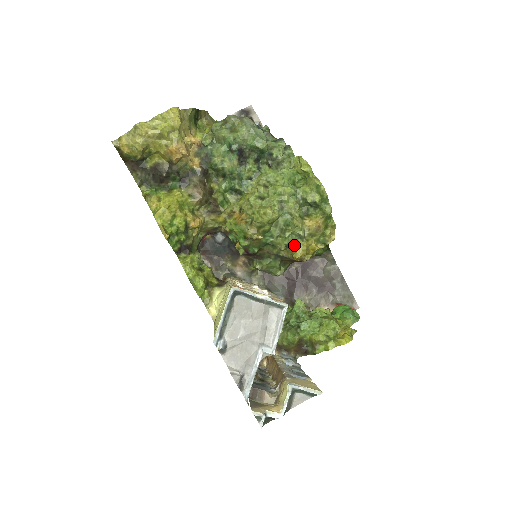
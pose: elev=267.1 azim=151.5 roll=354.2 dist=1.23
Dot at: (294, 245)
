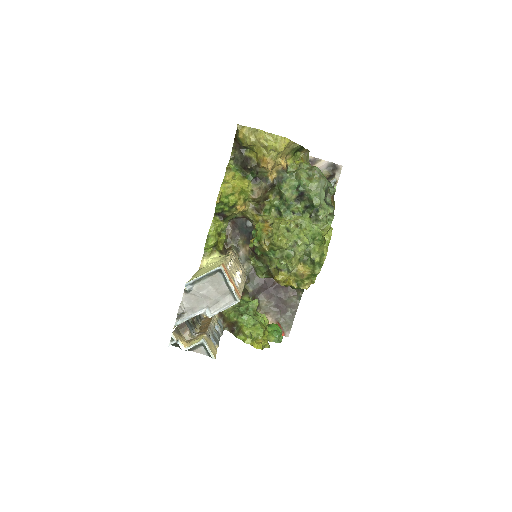
Dot at: (281, 271)
